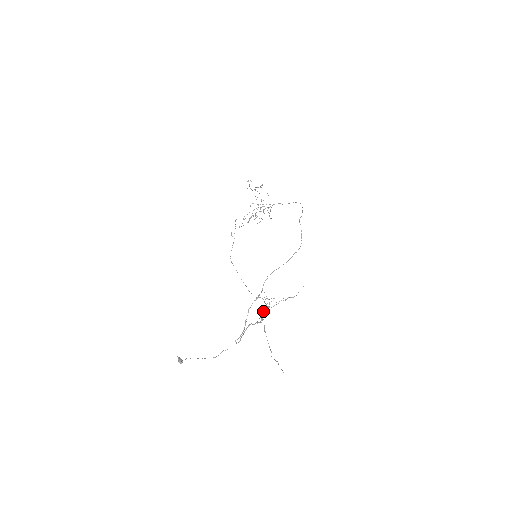
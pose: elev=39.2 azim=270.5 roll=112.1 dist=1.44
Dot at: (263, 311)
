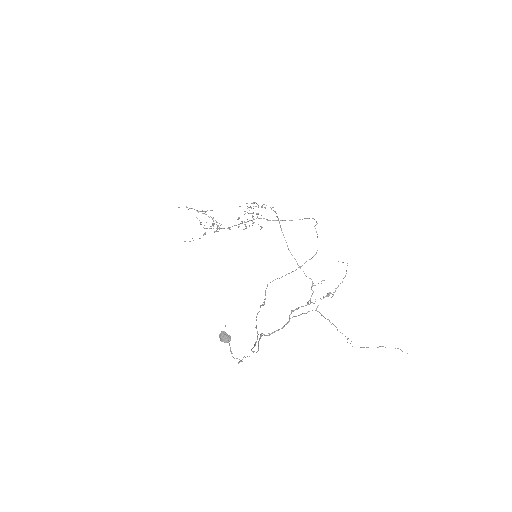
Dot at: (294, 310)
